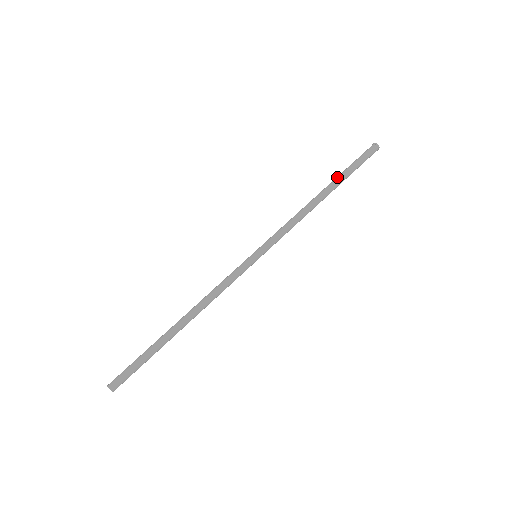
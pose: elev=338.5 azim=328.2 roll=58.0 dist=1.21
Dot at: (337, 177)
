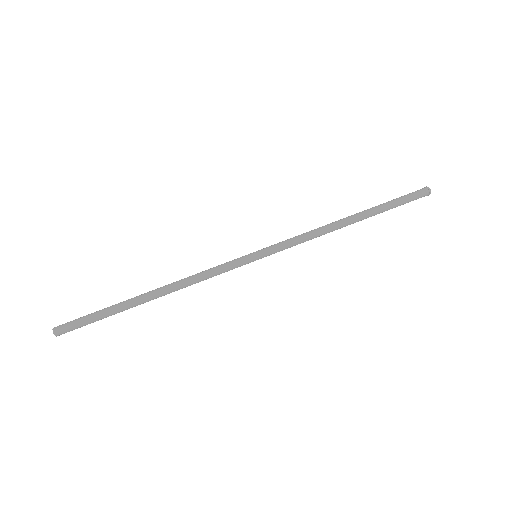
Dot at: (373, 207)
